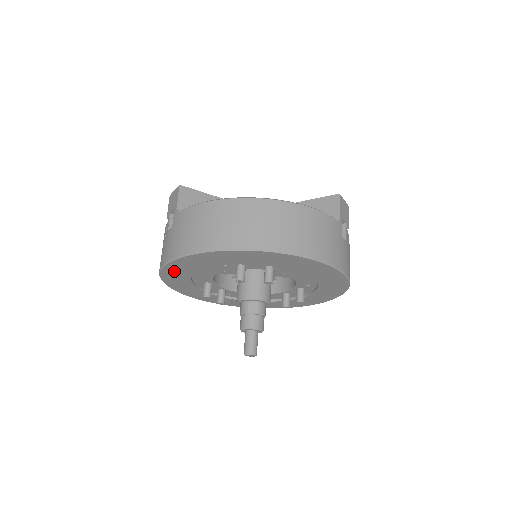
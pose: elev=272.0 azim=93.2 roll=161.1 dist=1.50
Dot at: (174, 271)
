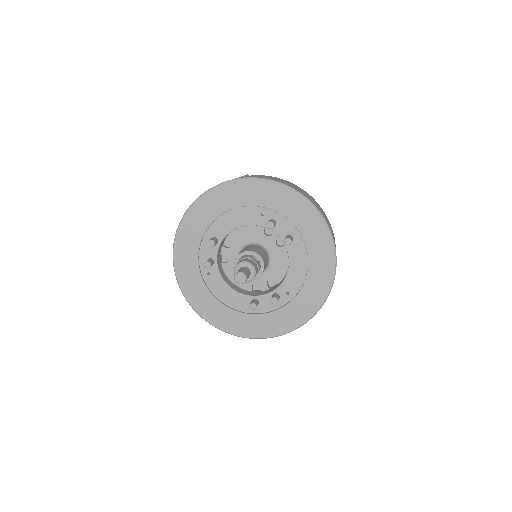
Dot at: (219, 197)
